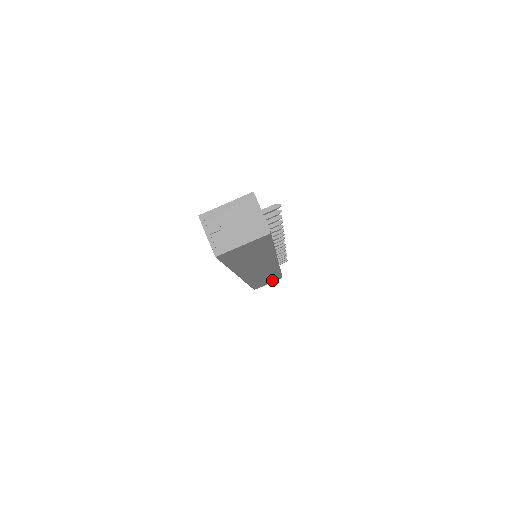
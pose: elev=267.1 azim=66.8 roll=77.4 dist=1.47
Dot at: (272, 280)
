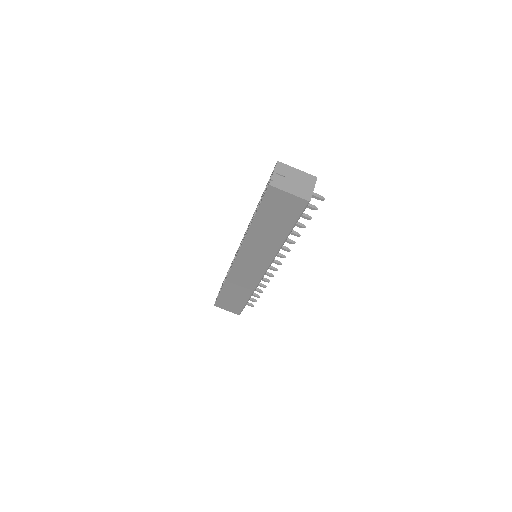
Dot at: (234, 307)
